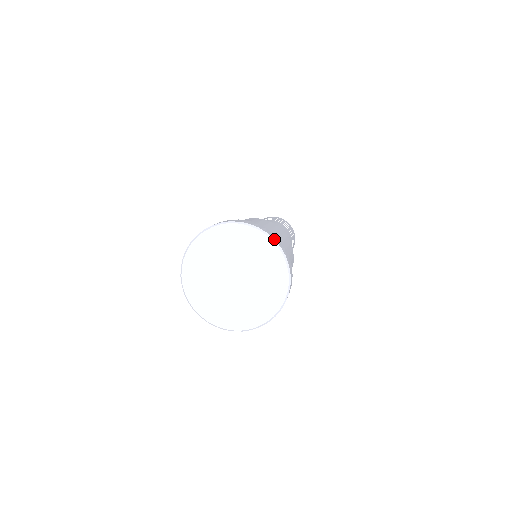
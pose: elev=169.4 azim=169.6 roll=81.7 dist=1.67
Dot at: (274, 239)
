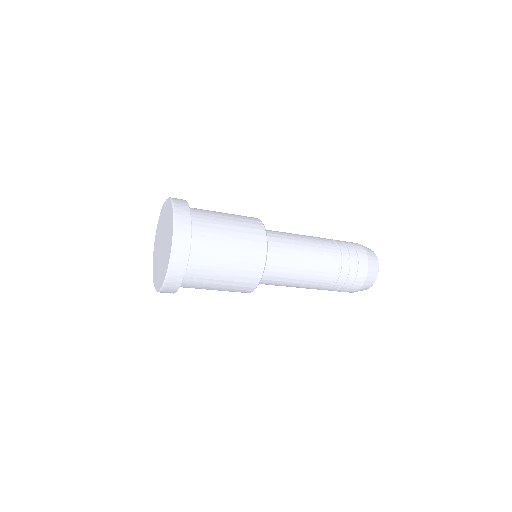
Dot at: (175, 219)
